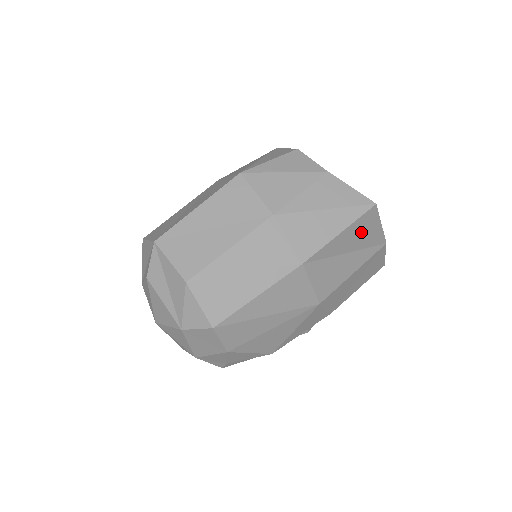
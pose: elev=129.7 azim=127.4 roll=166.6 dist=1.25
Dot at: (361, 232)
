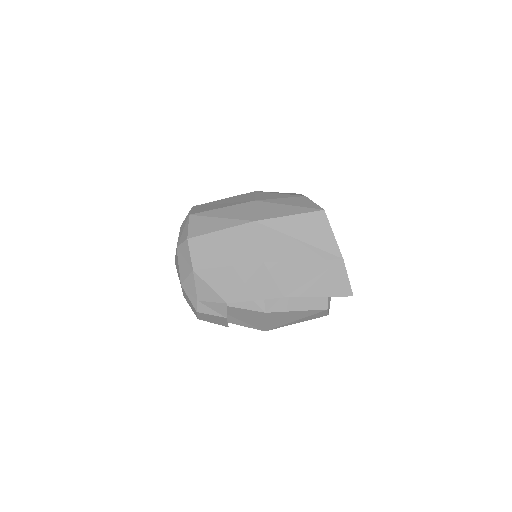
Dot at: (311, 228)
